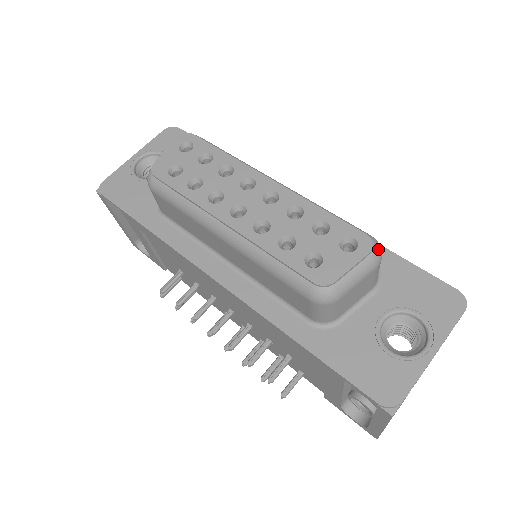
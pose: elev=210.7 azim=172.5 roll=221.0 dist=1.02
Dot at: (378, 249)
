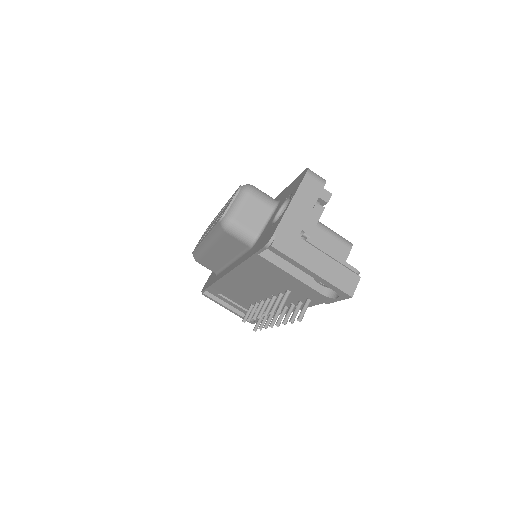
Dot at: (246, 186)
